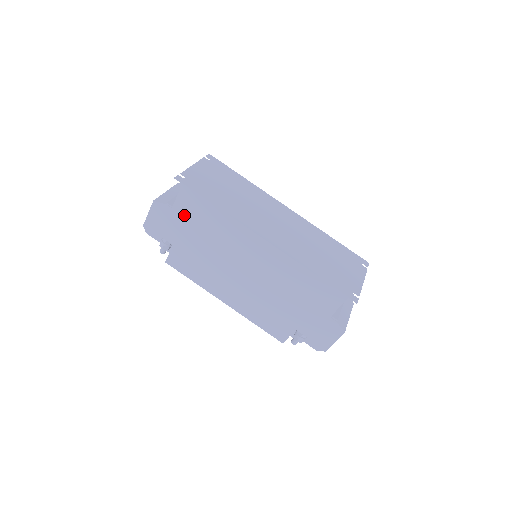
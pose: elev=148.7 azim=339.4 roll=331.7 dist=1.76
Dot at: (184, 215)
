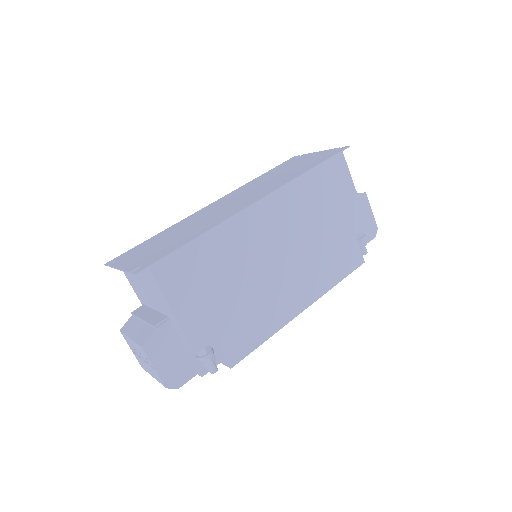
Dot at: (186, 294)
